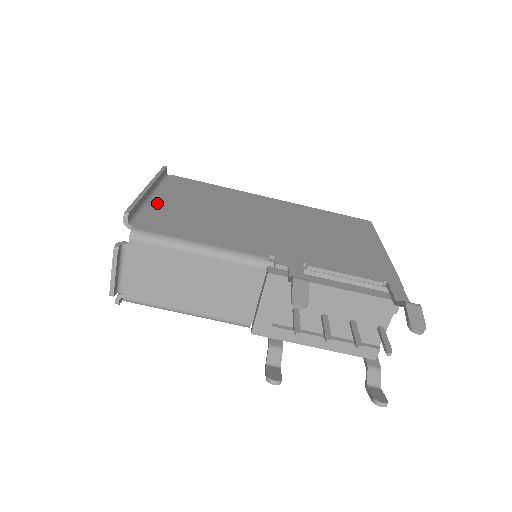
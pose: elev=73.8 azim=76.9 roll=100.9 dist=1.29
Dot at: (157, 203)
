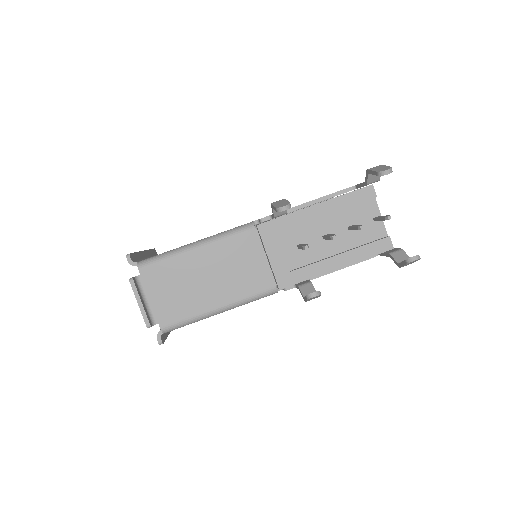
Dot at: occluded
